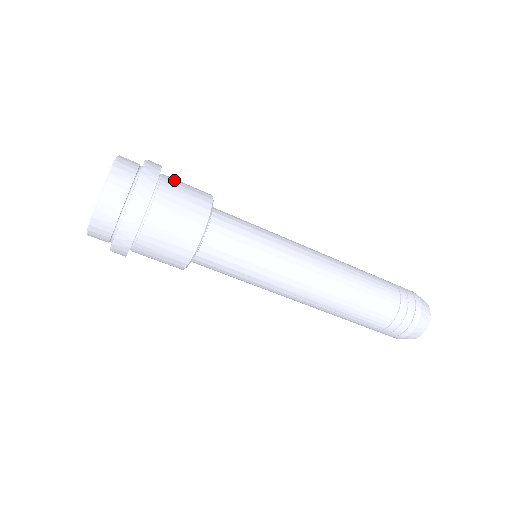
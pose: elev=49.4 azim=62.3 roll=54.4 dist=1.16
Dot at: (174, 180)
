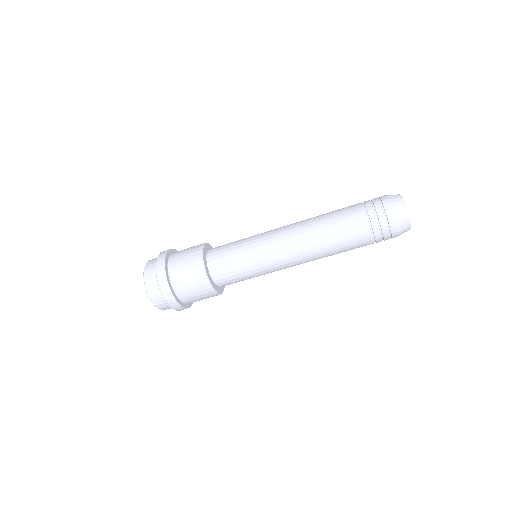
Dot at: occluded
